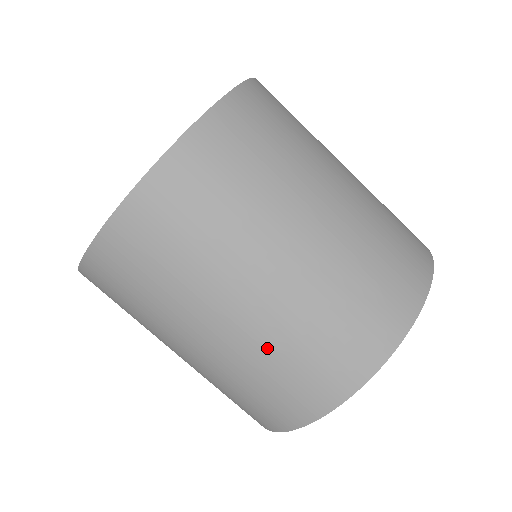
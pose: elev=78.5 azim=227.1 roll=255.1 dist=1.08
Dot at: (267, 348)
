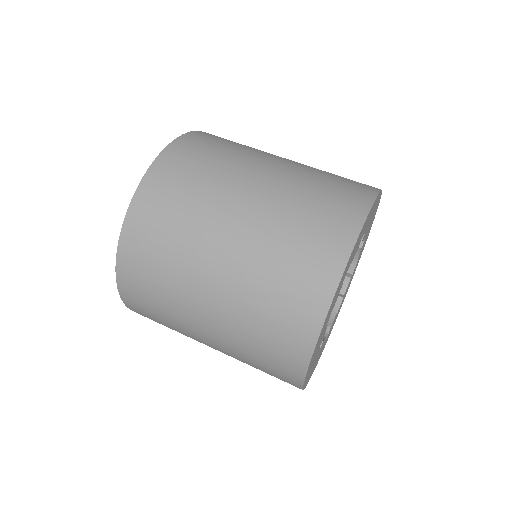
Dot at: (244, 314)
